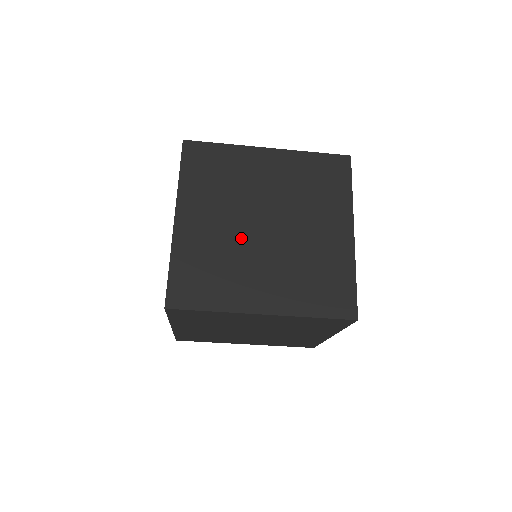
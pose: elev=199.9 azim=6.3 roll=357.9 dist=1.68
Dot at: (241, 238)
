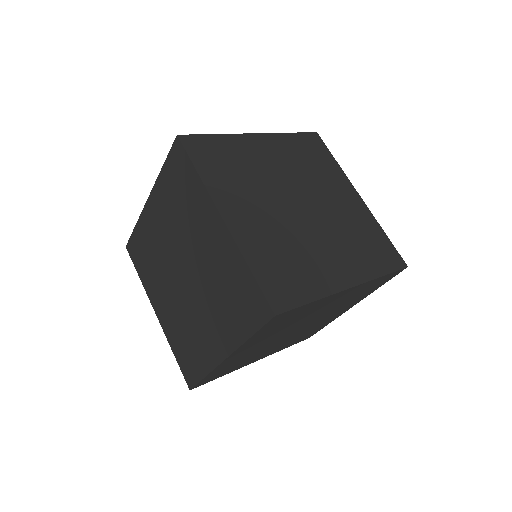
Dot at: (276, 186)
